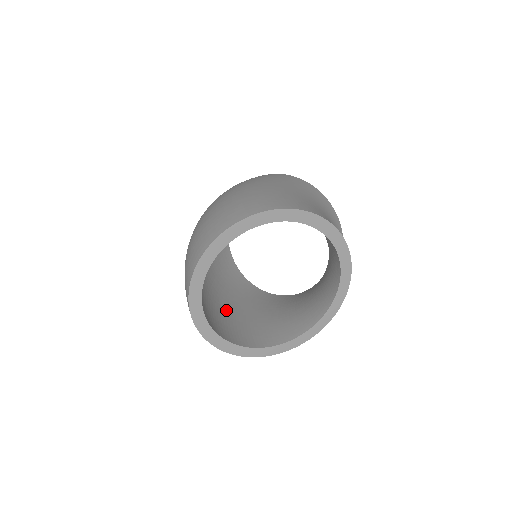
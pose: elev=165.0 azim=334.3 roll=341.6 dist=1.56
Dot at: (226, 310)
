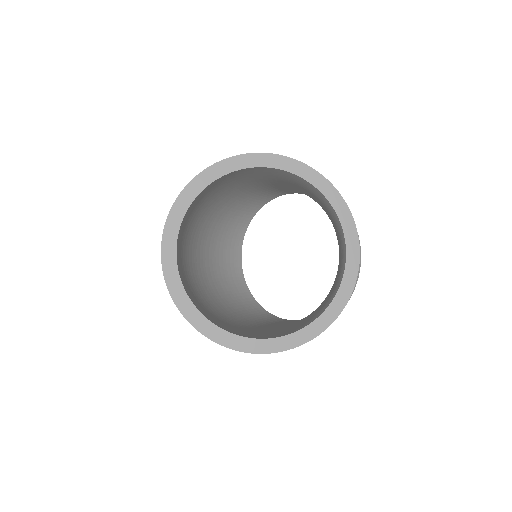
Dot at: (240, 326)
